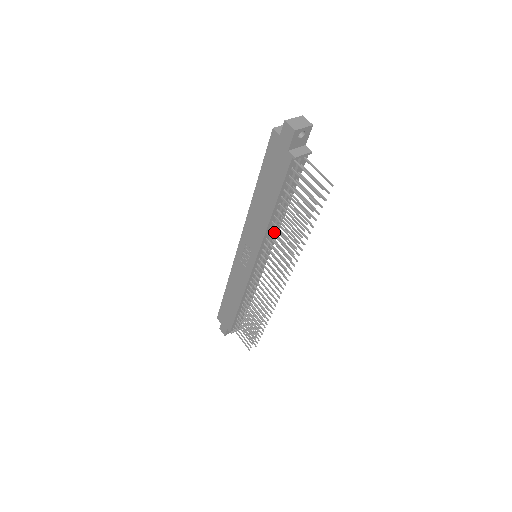
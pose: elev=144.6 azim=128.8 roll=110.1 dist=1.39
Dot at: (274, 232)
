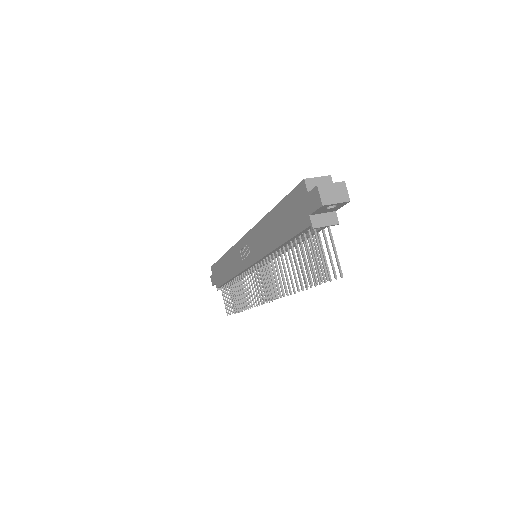
Dot at: (274, 261)
